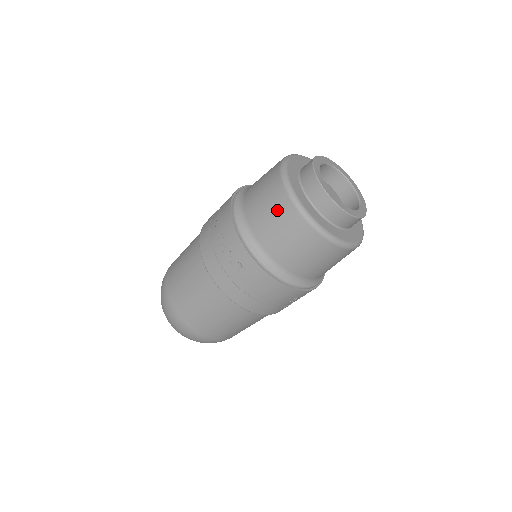
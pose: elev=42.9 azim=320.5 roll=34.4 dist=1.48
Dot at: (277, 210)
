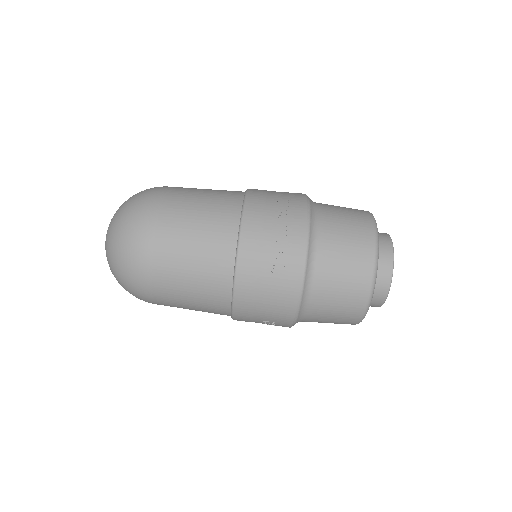
Dot at: (356, 251)
